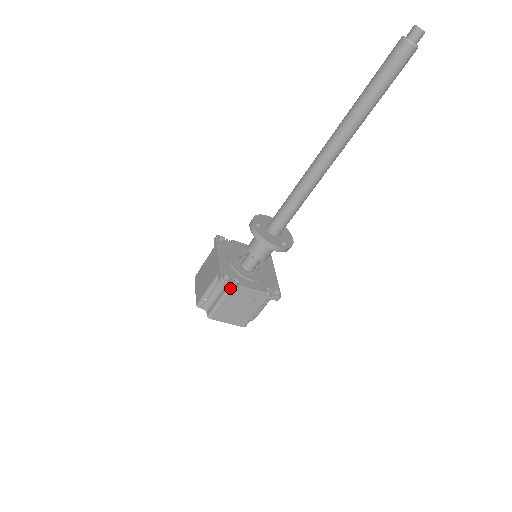
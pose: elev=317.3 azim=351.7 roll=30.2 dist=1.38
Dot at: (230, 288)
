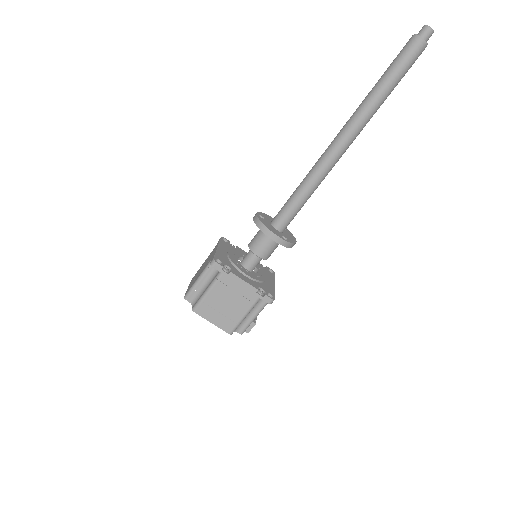
Dot at: (221, 274)
